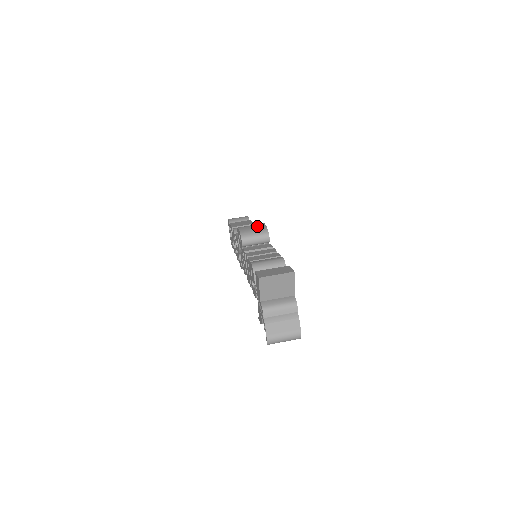
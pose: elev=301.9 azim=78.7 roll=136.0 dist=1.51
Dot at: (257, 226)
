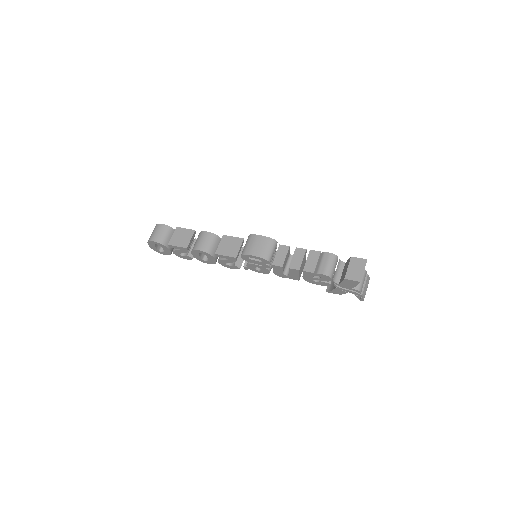
Dot at: (260, 242)
